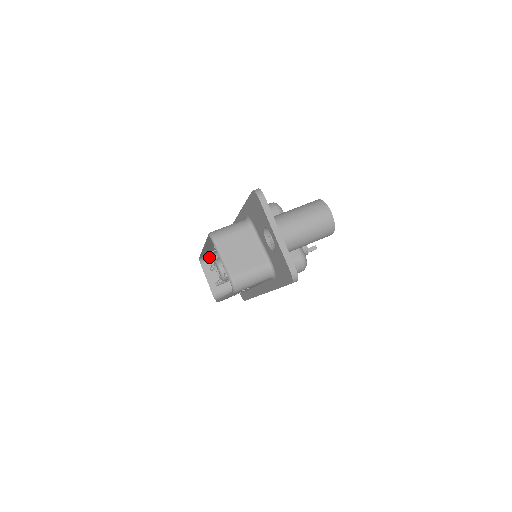
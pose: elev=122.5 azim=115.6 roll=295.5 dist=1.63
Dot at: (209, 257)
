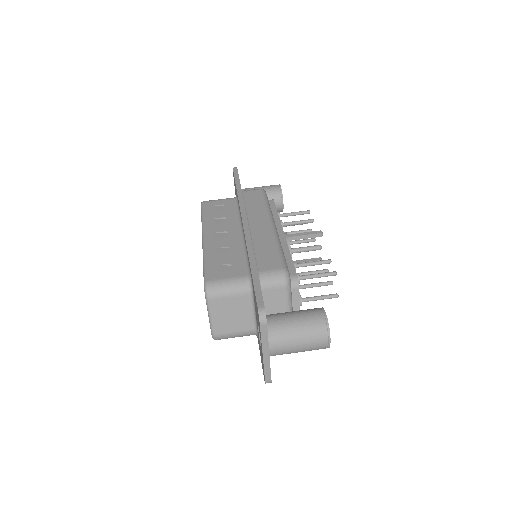
Dot at: occluded
